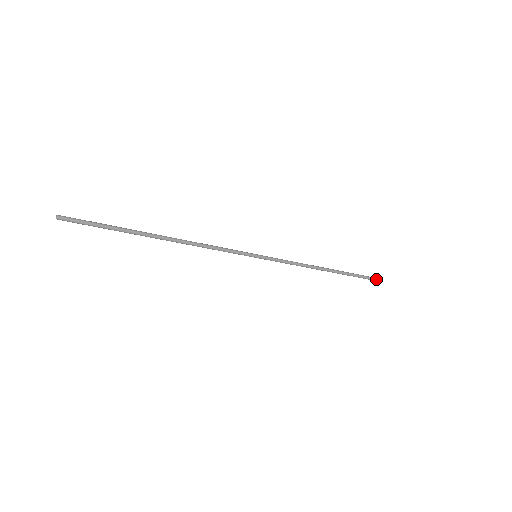
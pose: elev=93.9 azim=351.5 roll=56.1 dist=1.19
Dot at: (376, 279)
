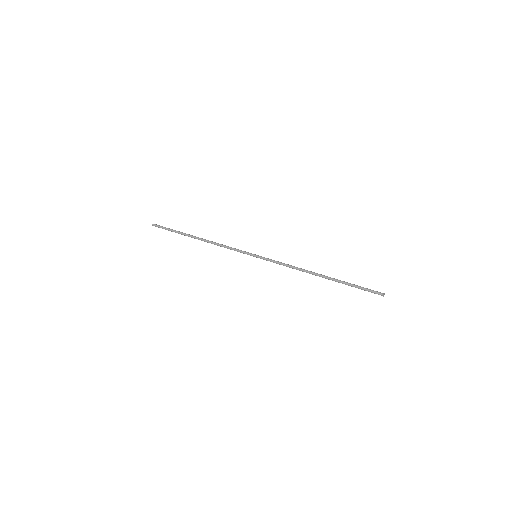
Dot at: (377, 292)
